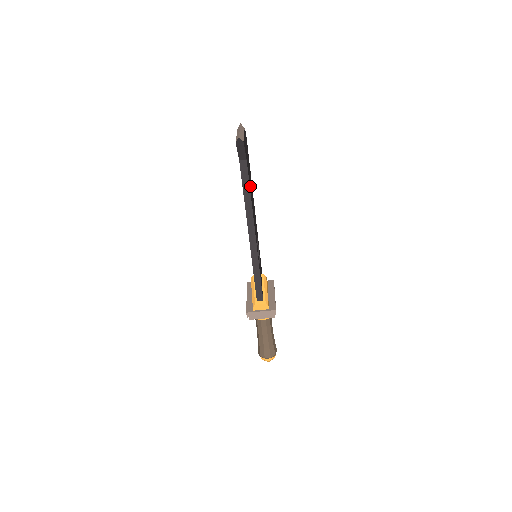
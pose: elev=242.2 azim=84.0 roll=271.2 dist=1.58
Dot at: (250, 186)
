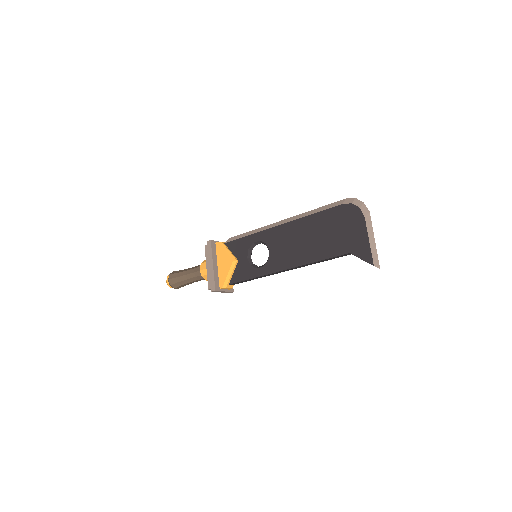
Dot at: occluded
